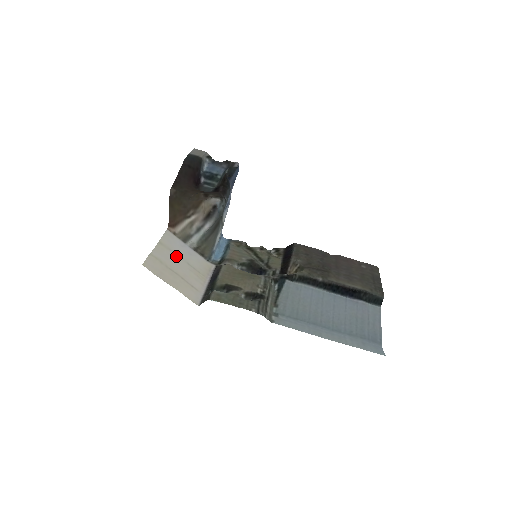
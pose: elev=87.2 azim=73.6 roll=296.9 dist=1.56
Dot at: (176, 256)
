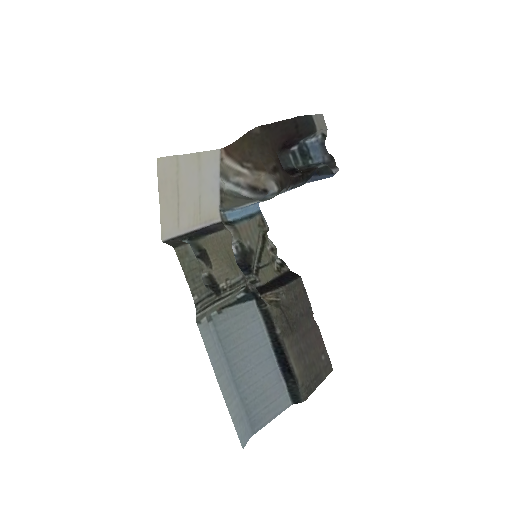
Dot at: (198, 180)
